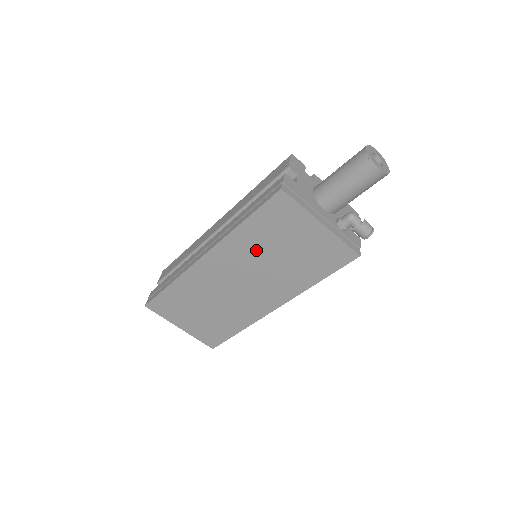
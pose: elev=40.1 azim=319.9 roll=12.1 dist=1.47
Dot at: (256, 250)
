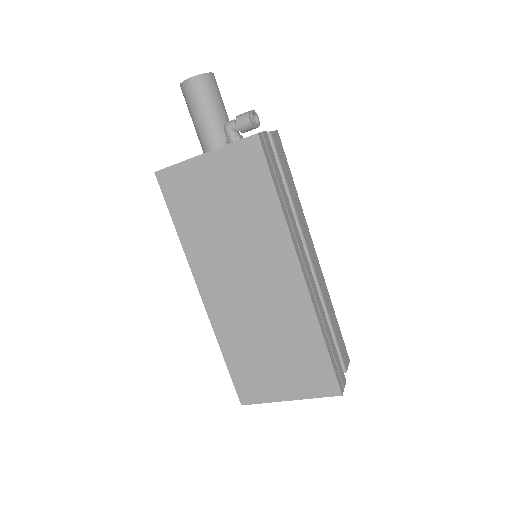
Dot at: (211, 238)
